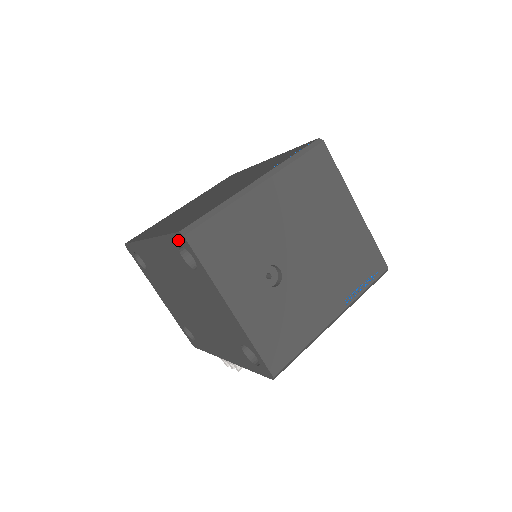
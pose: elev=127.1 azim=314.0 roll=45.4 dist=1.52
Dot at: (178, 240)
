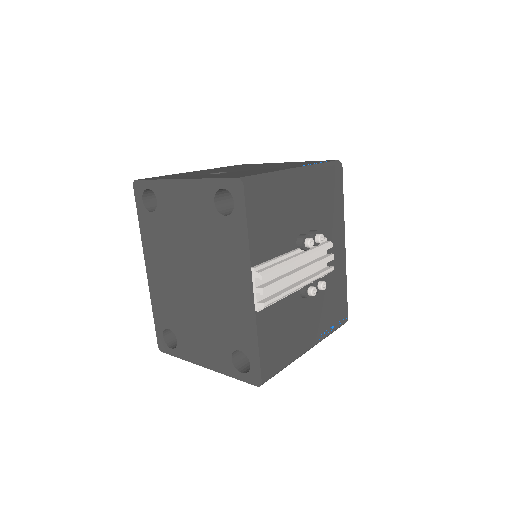
Dot at: (138, 196)
